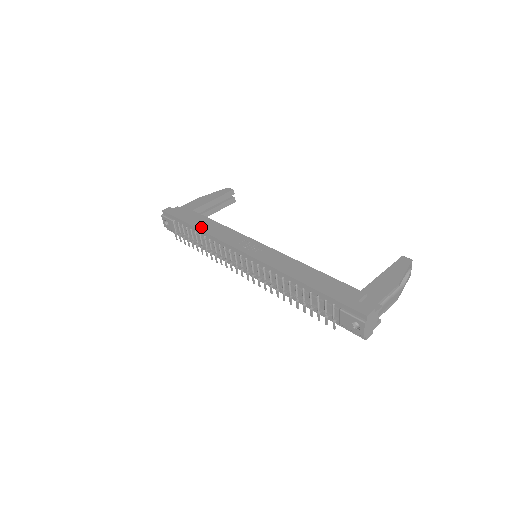
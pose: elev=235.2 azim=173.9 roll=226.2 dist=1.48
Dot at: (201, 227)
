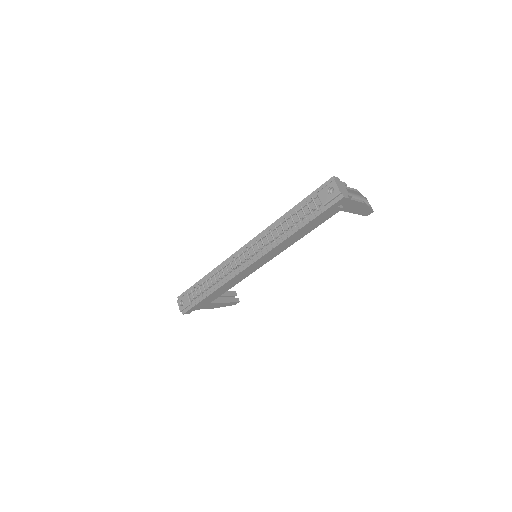
Dot at: occluded
